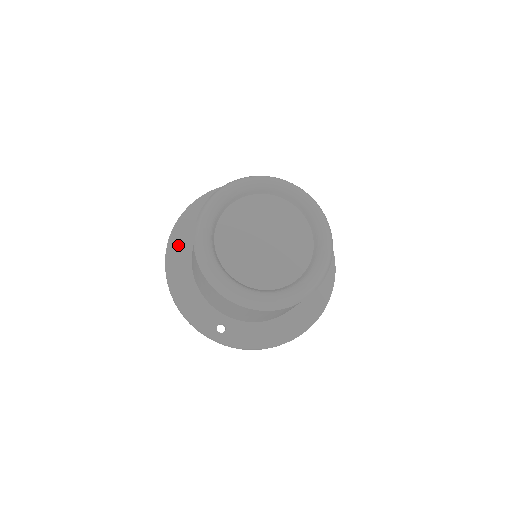
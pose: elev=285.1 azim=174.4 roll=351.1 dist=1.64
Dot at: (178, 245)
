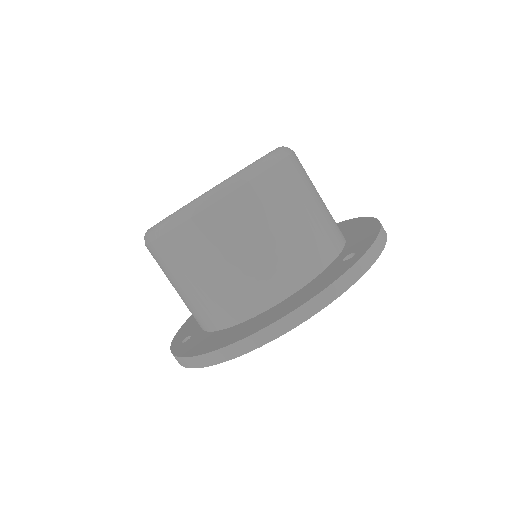
Dot at: occluded
